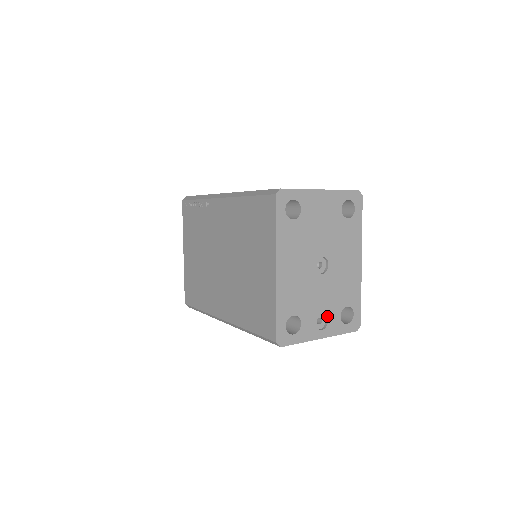
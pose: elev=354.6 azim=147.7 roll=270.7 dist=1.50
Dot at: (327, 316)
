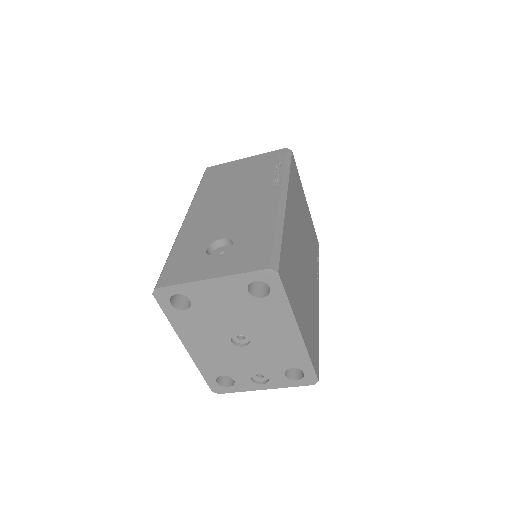
Dot at: (266, 375)
